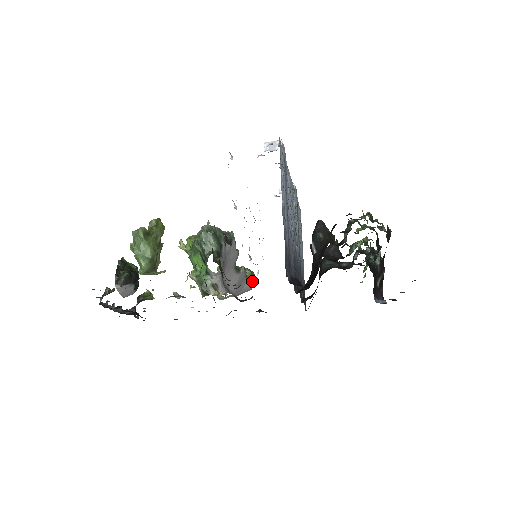
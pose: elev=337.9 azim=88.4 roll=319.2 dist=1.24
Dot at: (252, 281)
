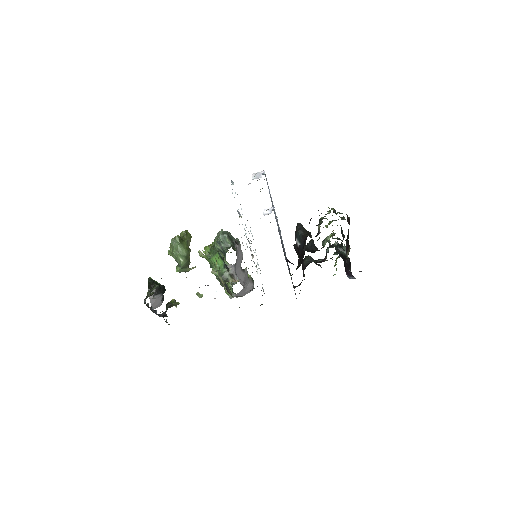
Dot at: (253, 282)
